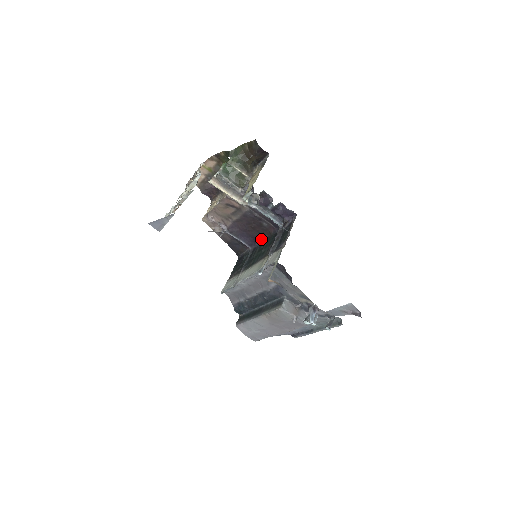
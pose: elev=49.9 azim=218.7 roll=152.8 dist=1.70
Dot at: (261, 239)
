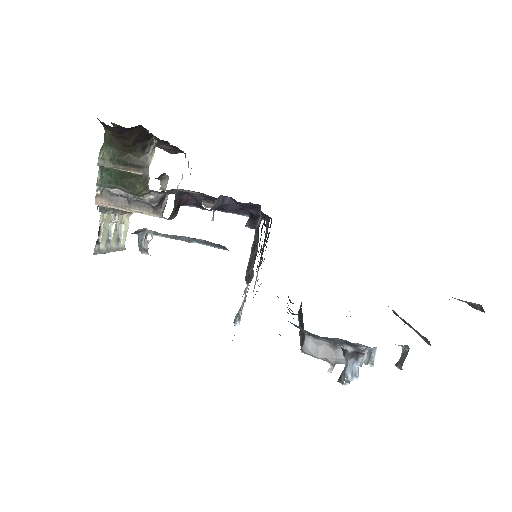
Dot at: occluded
